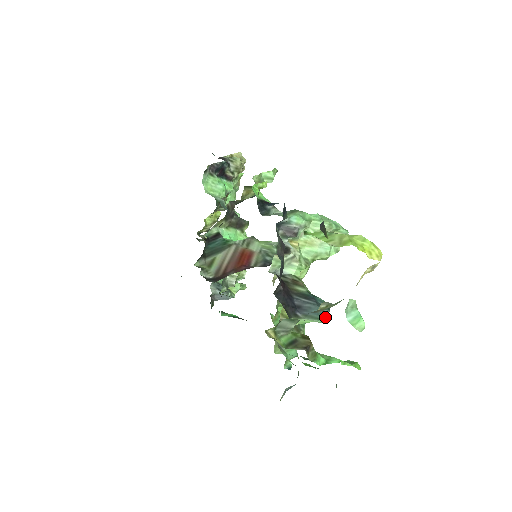
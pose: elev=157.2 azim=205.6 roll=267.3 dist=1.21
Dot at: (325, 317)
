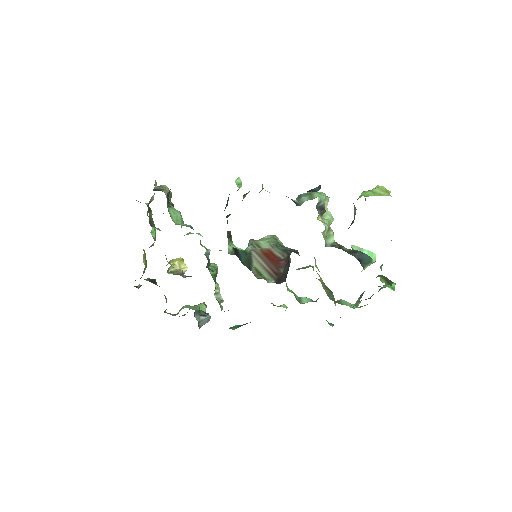
Dot at: (372, 259)
